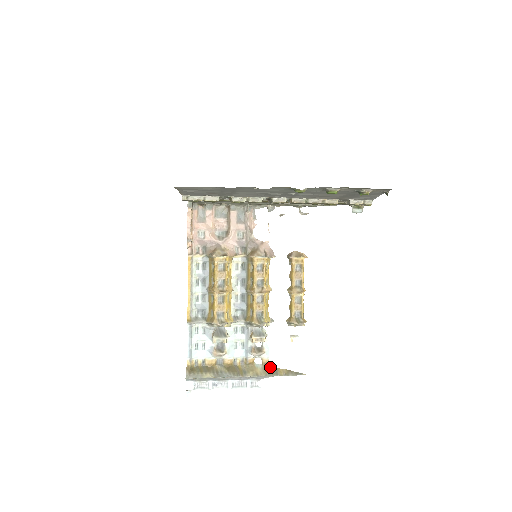
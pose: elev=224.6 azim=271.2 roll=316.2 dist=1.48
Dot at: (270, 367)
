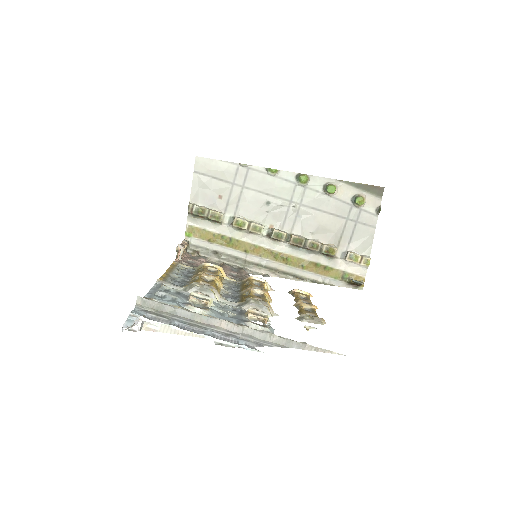
Dot at: occluded
